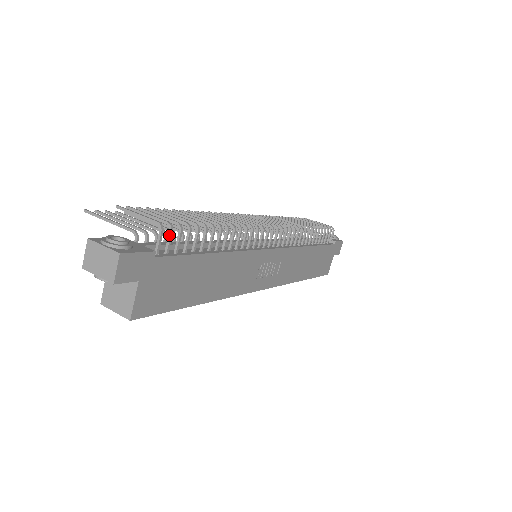
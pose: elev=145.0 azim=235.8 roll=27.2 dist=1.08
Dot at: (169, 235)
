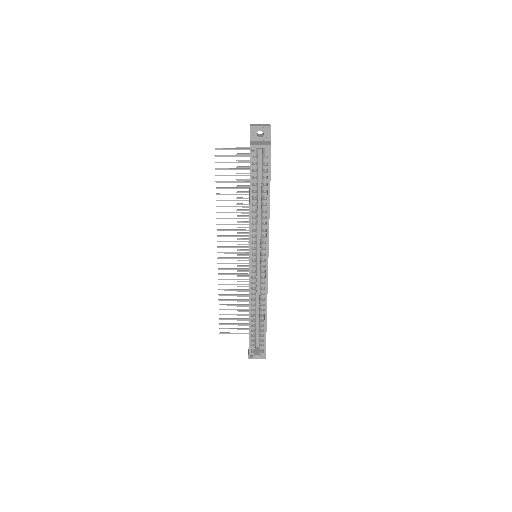
Dot at: occluded
